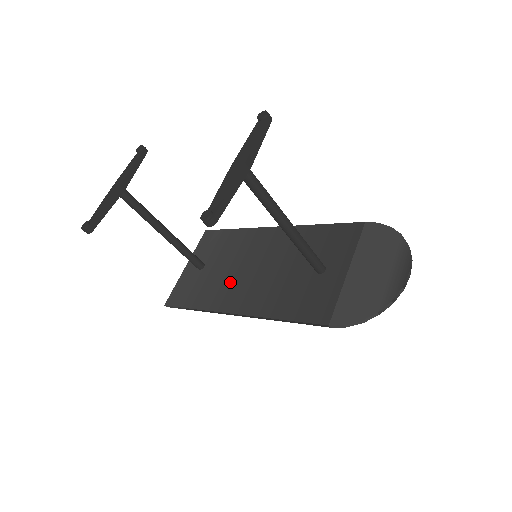
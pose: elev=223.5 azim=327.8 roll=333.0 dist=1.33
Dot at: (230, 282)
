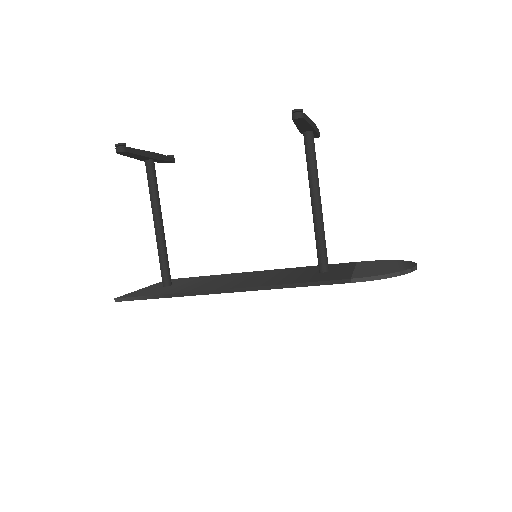
Dot at: (212, 284)
